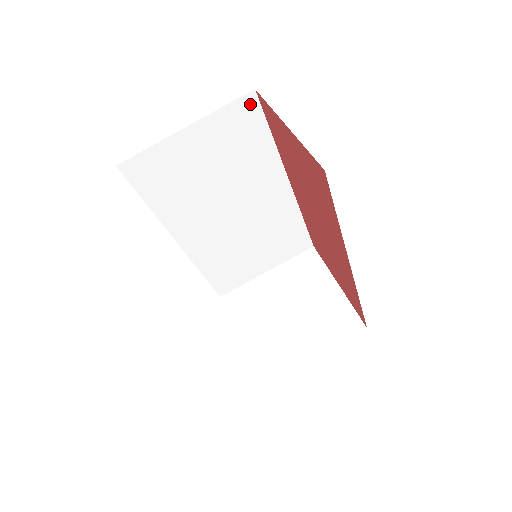
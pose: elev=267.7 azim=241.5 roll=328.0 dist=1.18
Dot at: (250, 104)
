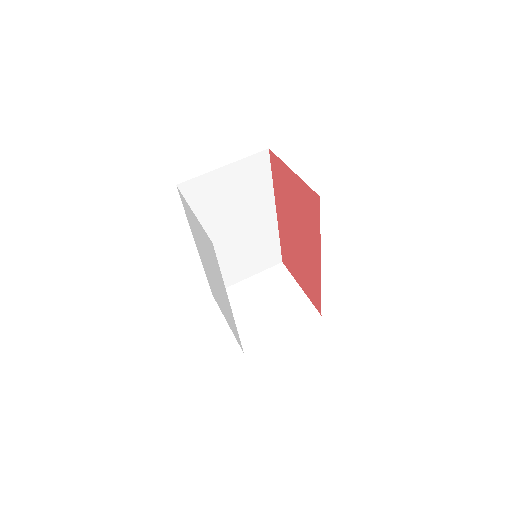
Dot at: (264, 157)
